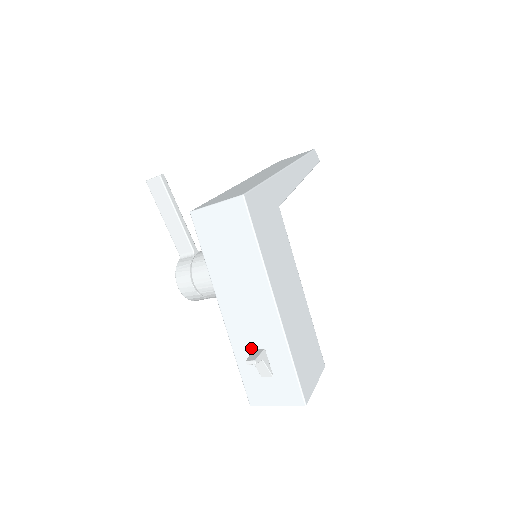
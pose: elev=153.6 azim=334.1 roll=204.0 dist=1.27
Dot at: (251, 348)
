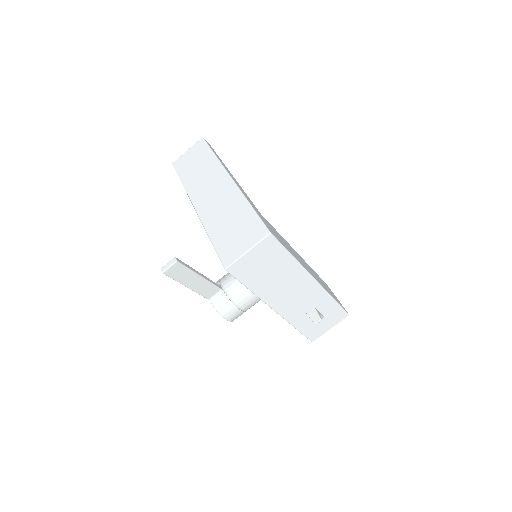
Dot at: (304, 314)
